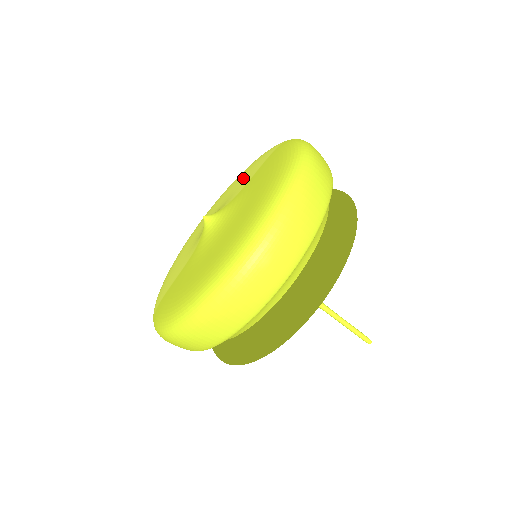
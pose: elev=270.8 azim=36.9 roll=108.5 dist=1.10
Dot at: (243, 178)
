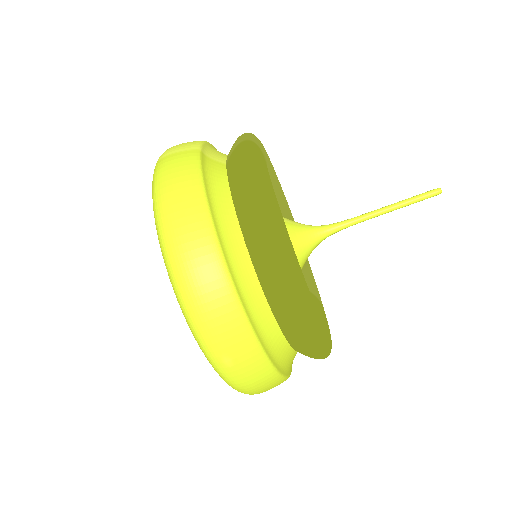
Dot at: occluded
